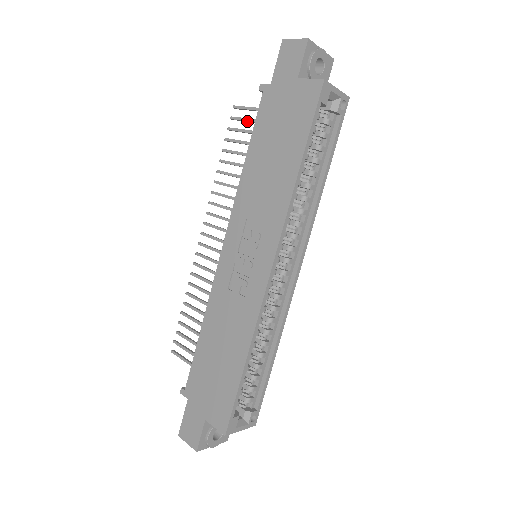
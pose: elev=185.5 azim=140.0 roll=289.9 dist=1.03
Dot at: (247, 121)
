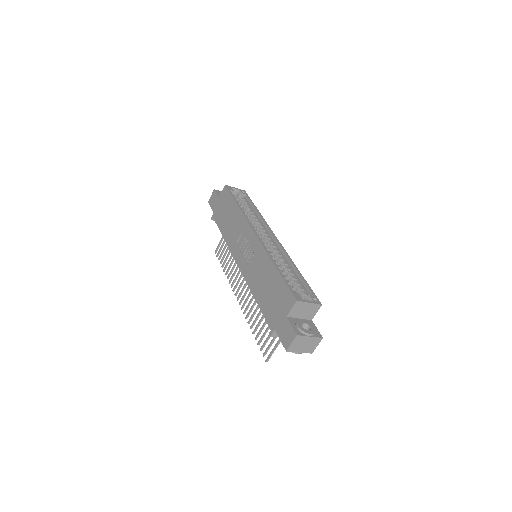
Dot at: (222, 246)
